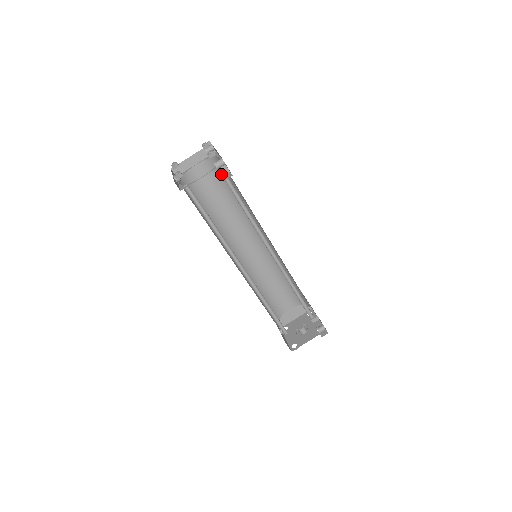
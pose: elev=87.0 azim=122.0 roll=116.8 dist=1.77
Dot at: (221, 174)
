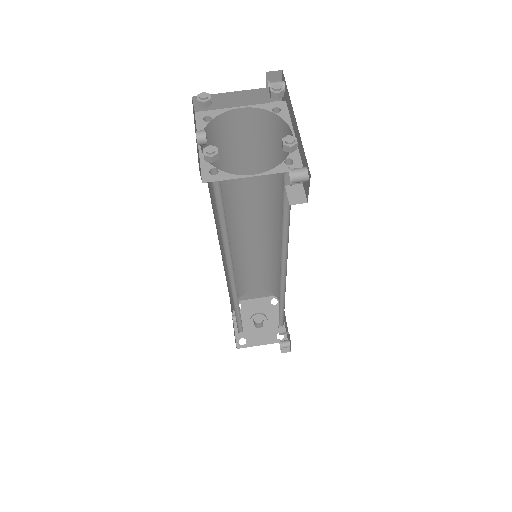
Dot at: (286, 181)
